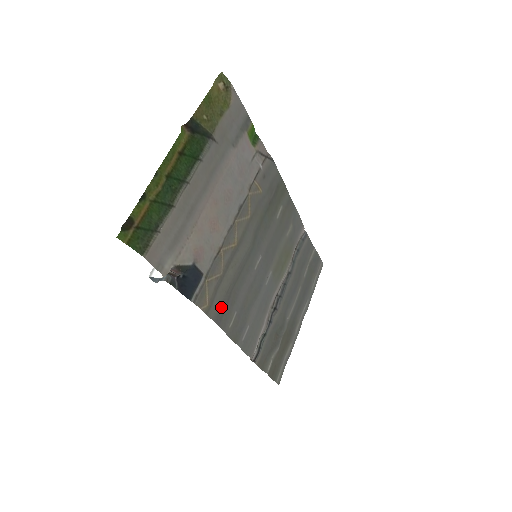
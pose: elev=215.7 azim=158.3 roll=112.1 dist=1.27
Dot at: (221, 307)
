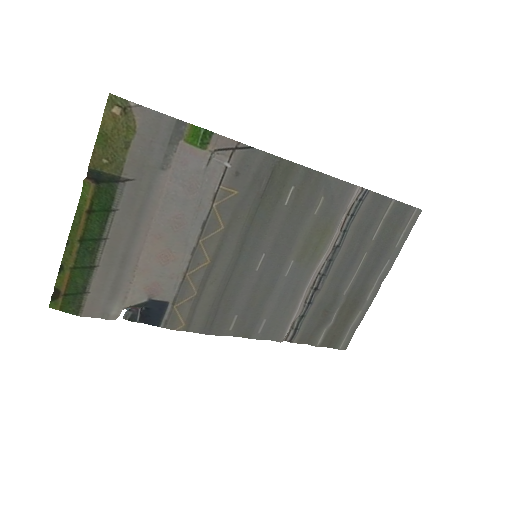
Dot at: (207, 320)
